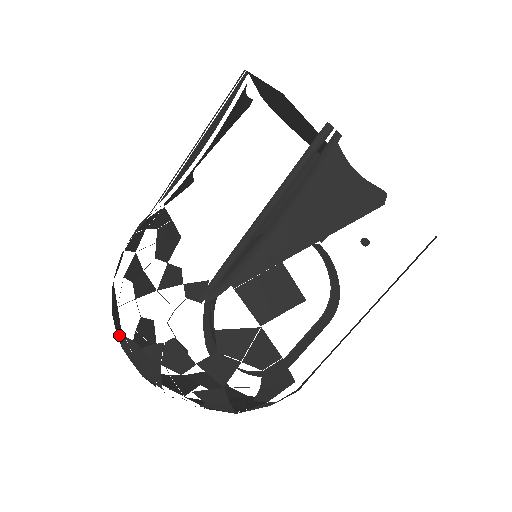
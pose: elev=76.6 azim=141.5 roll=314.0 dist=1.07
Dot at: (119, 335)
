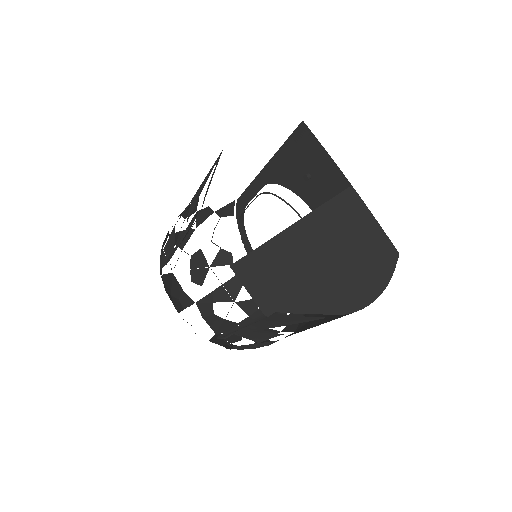
Dot at: (180, 294)
